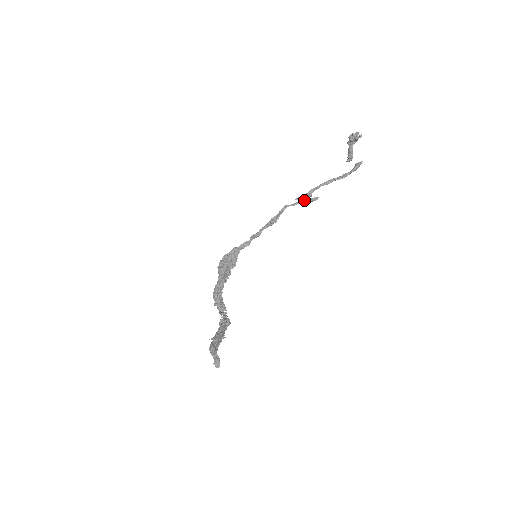
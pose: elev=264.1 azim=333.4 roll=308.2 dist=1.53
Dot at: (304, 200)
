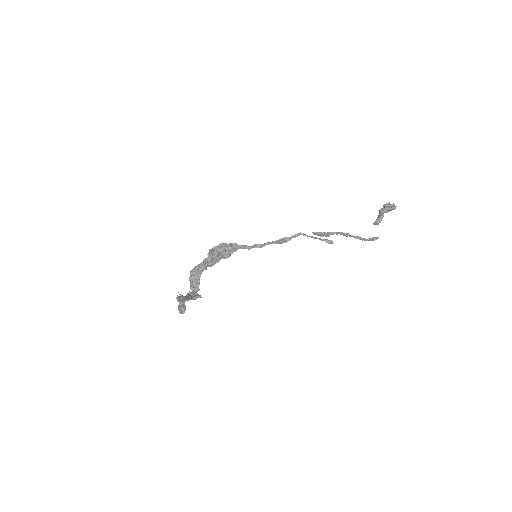
Dot at: (319, 238)
